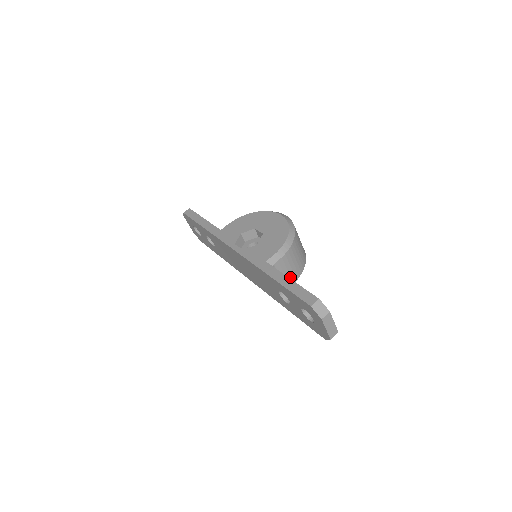
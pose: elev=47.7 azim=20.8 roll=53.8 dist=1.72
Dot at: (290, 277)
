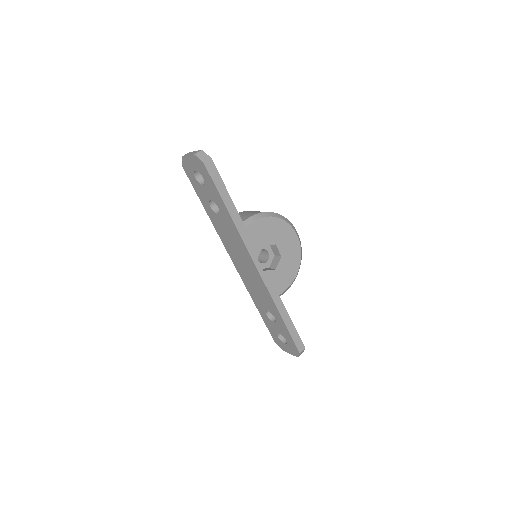
Dot at: occluded
